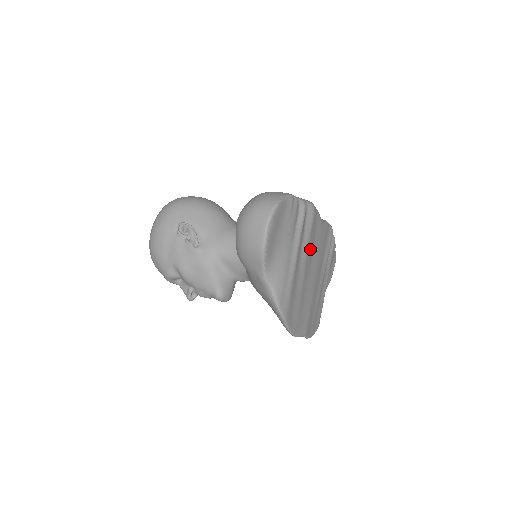
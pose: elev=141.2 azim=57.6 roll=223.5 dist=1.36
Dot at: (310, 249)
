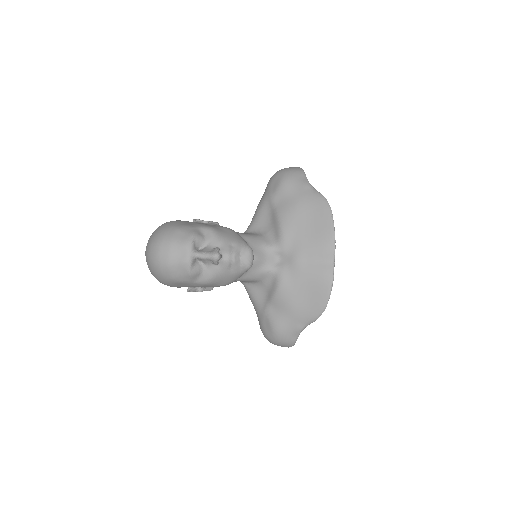
Dot at: occluded
